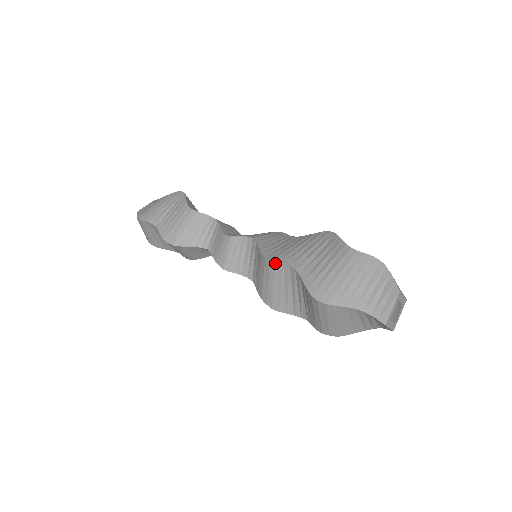
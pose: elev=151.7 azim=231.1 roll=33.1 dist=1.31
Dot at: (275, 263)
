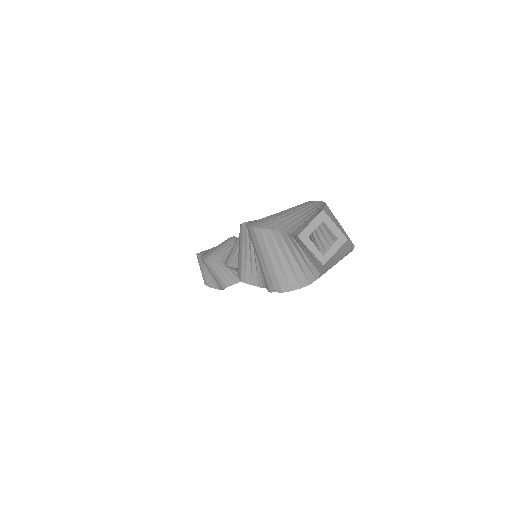
Dot at: (243, 224)
